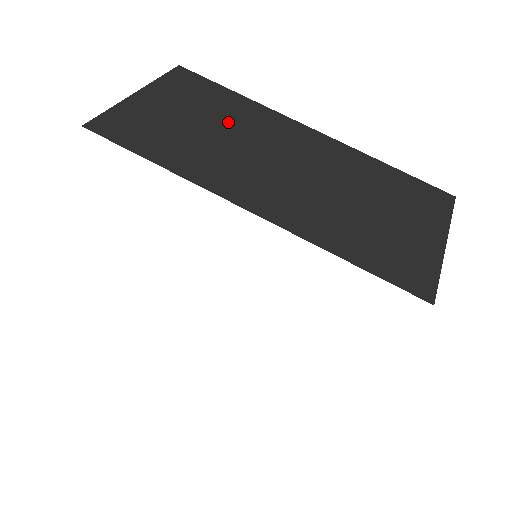
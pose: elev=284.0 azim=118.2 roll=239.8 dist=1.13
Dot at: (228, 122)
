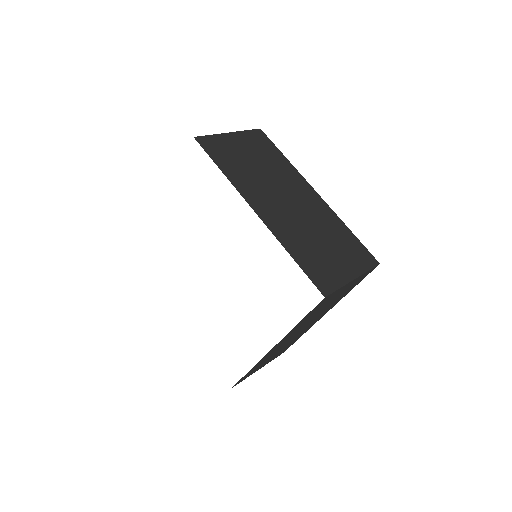
Dot at: (270, 168)
